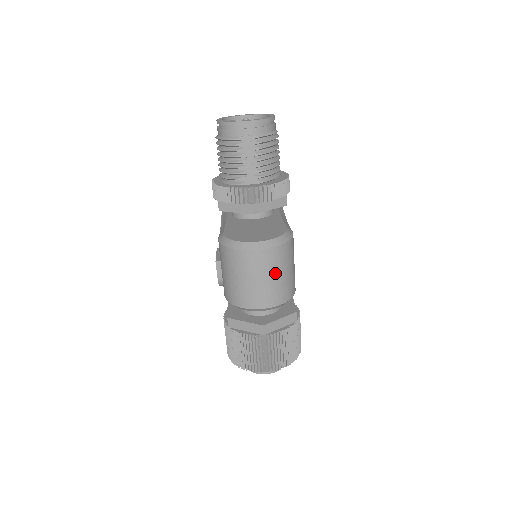
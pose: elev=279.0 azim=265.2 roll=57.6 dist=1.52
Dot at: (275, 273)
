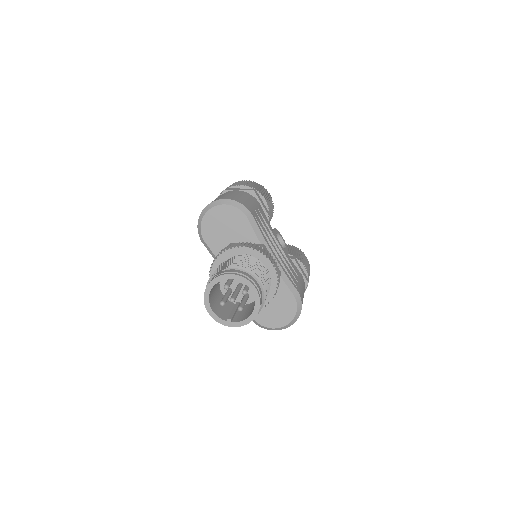
Dot at: occluded
